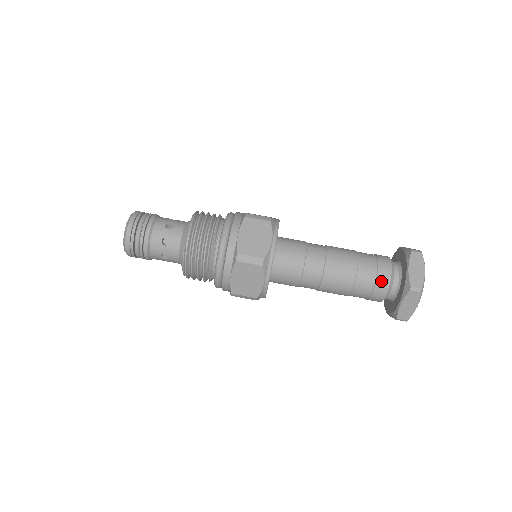
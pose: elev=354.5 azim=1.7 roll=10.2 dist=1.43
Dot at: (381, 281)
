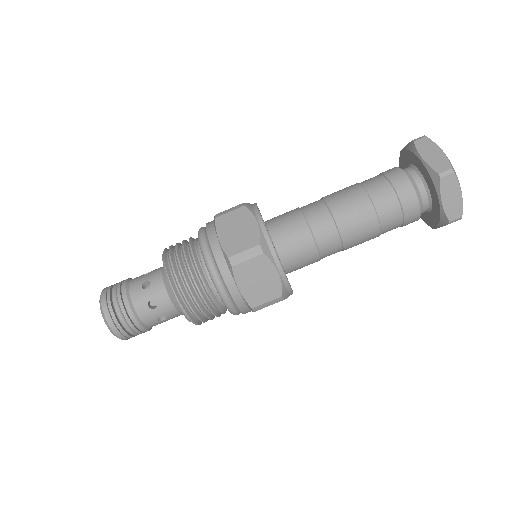
Dot at: (410, 219)
